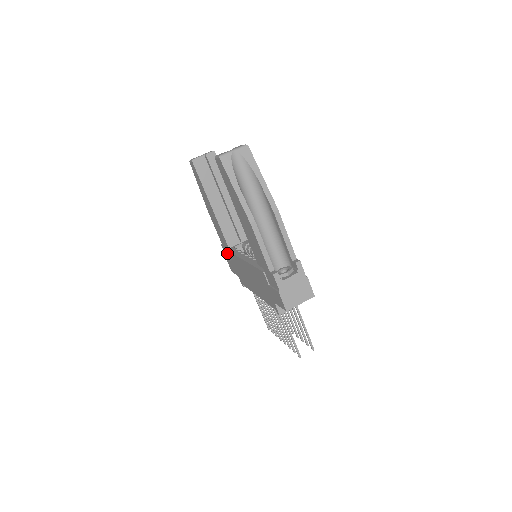
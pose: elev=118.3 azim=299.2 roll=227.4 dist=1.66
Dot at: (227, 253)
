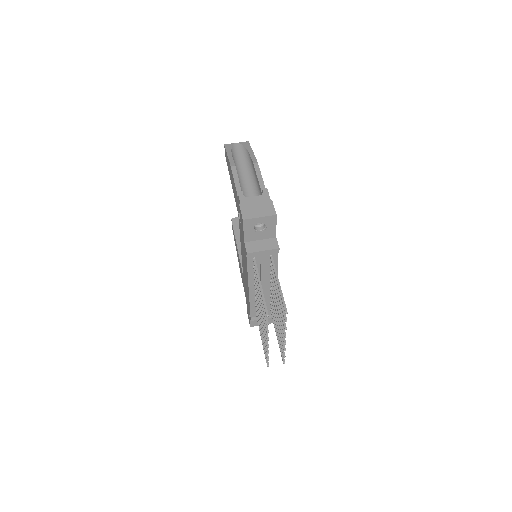
Dot at: occluded
